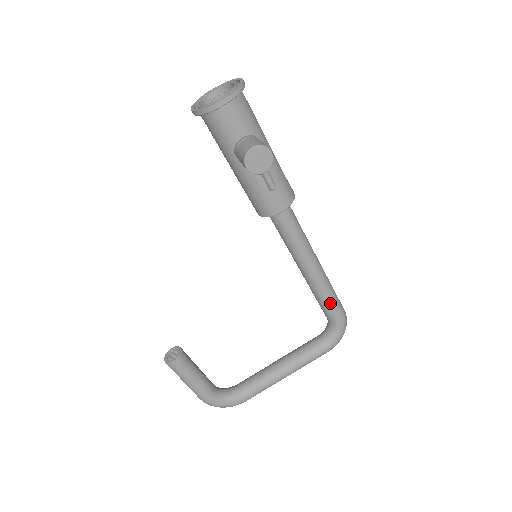
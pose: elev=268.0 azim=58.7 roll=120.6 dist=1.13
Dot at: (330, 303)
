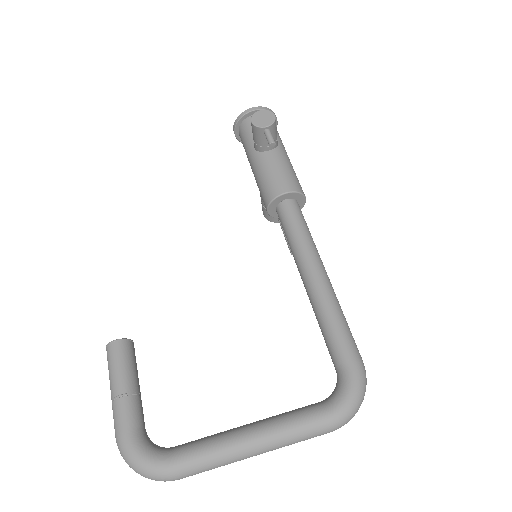
Dot at: (336, 327)
